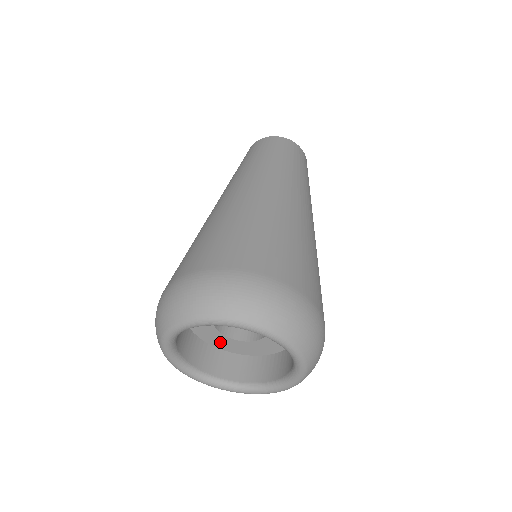
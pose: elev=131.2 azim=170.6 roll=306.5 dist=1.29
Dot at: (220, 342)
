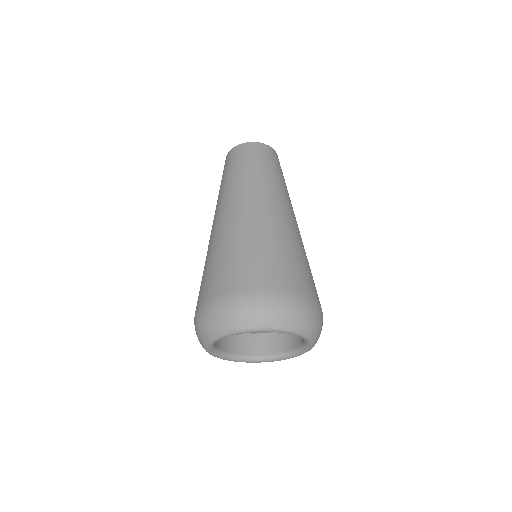
Dot at: occluded
